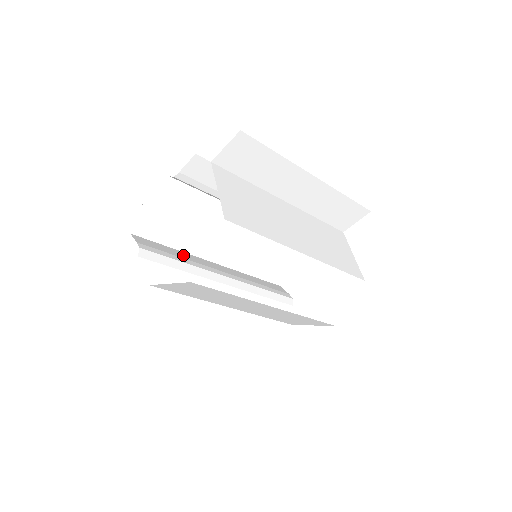
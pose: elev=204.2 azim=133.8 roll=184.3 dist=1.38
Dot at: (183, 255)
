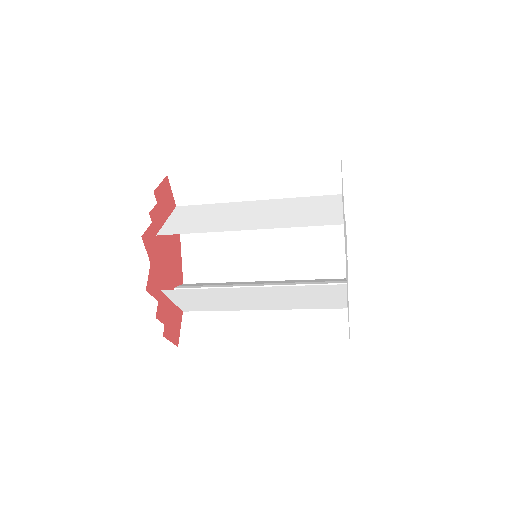
Dot at: occluded
